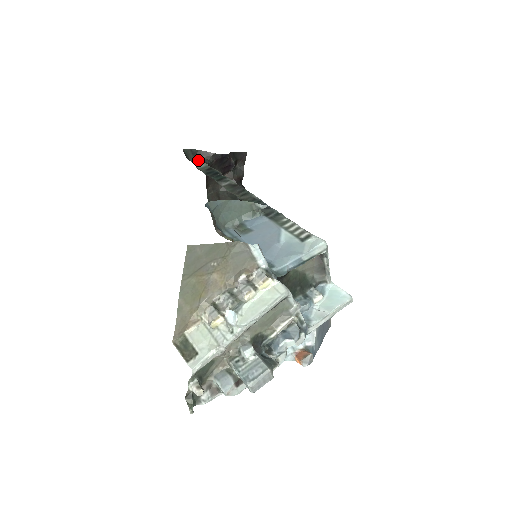
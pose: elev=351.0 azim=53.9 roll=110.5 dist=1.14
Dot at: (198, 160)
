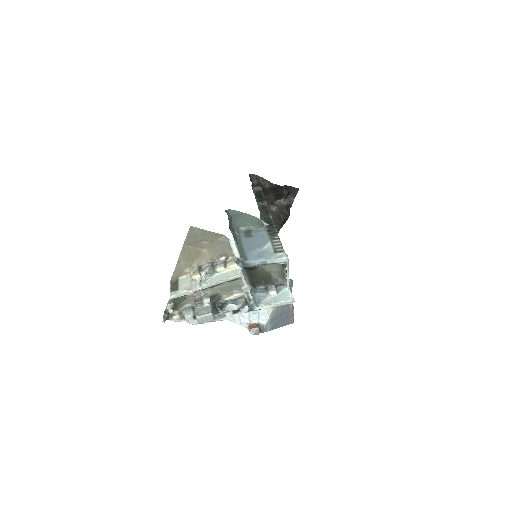
Dot at: (259, 184)
